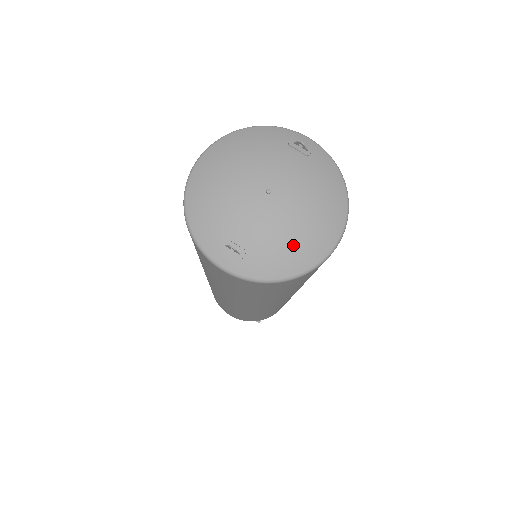
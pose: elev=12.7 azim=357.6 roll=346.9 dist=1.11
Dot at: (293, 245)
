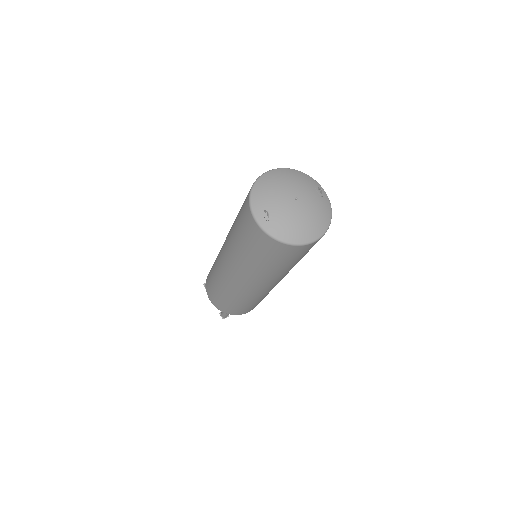
Dot at: (295, 228)
